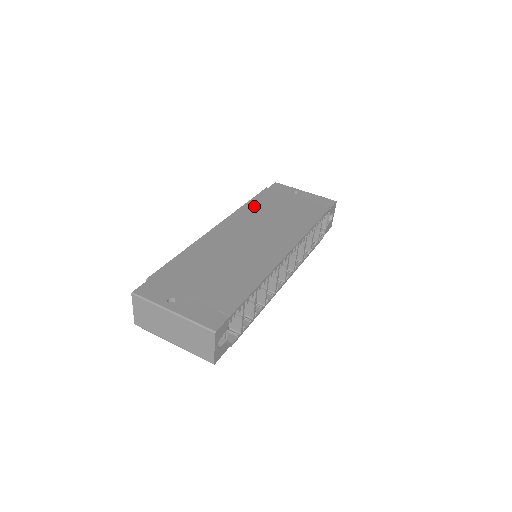
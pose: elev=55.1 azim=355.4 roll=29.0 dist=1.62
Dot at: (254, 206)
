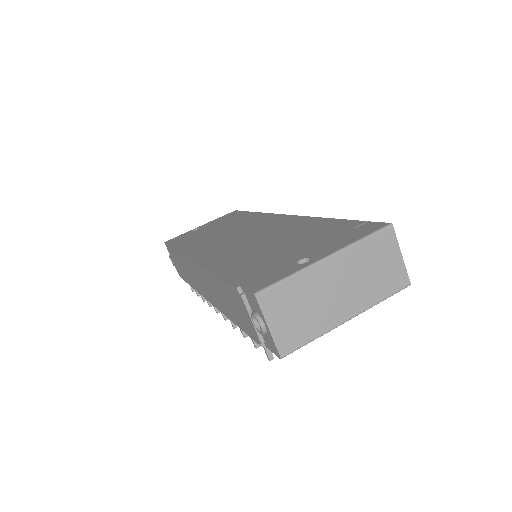
Dot at: (187, 245)
